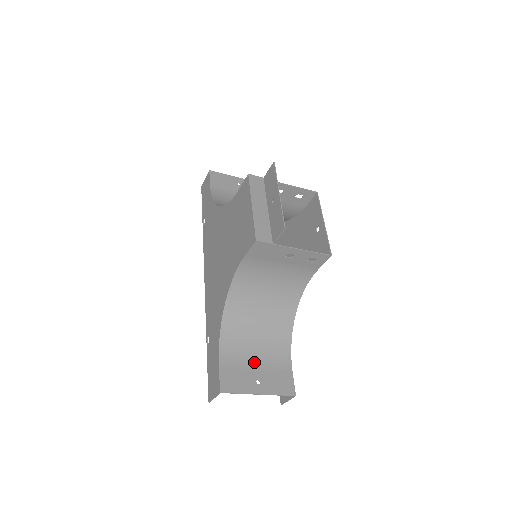
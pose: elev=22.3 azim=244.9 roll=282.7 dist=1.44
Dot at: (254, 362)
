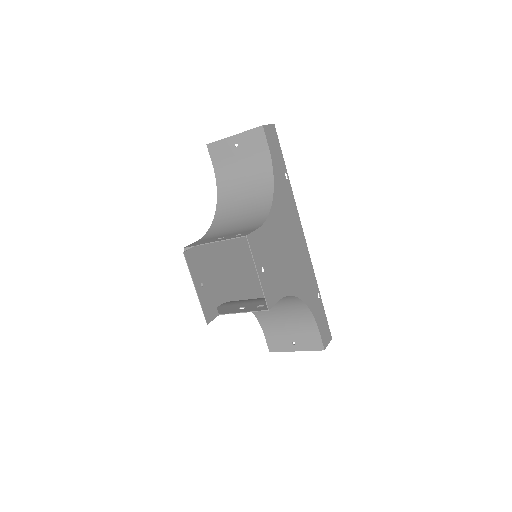
Dot at: (288, 330)
